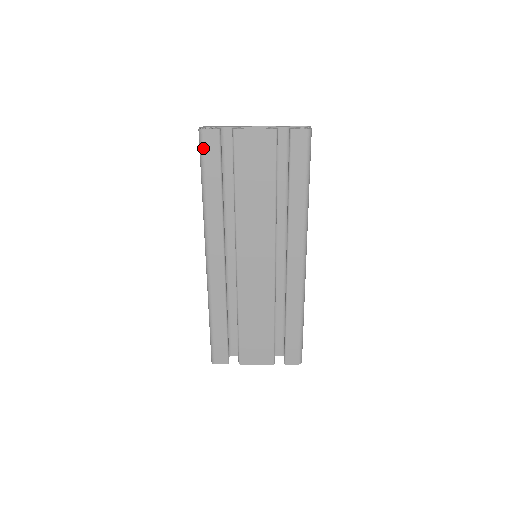
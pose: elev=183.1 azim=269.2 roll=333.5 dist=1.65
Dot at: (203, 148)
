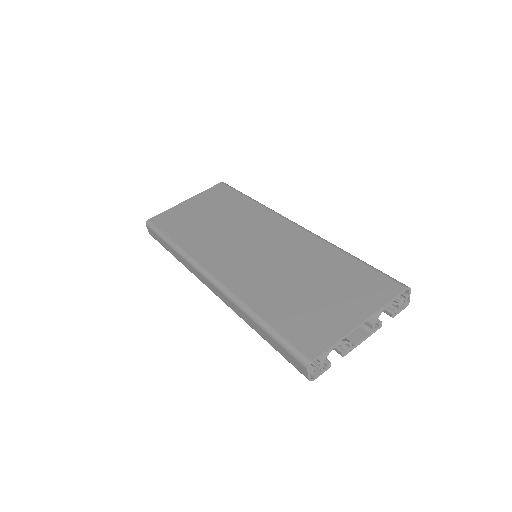
Dot at: occluded
